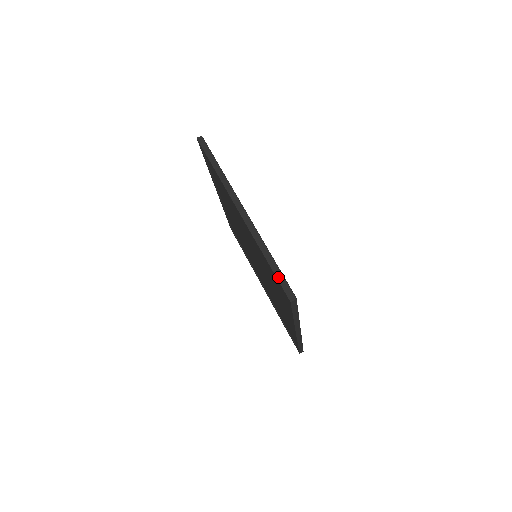
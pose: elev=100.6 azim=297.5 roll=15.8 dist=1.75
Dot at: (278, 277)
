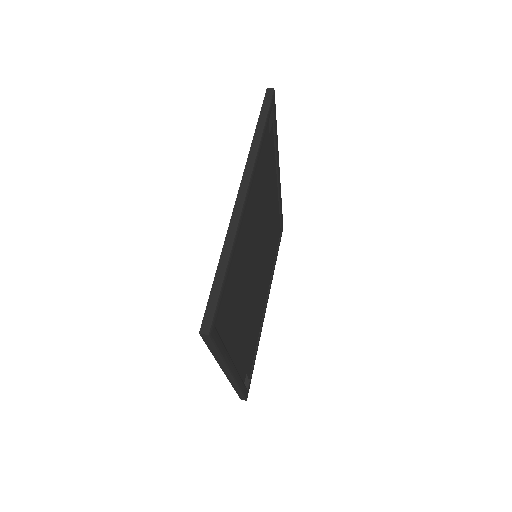
Dot at: occluded
